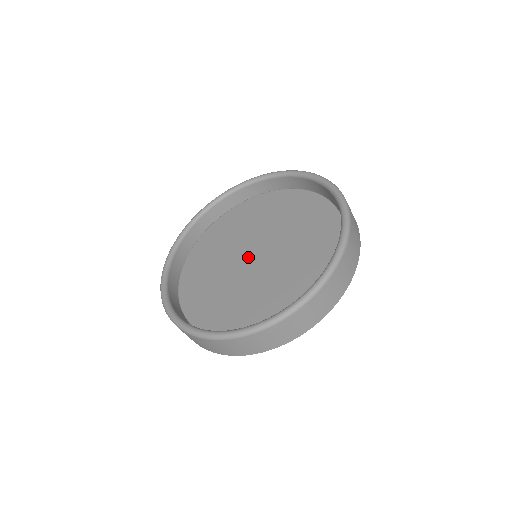
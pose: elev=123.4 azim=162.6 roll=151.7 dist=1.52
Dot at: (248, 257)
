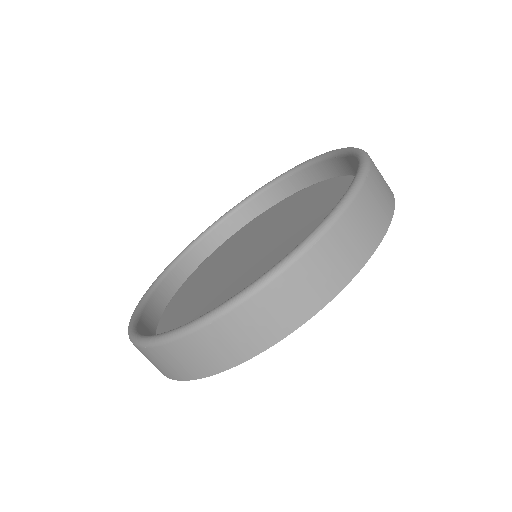
Dot at: (247, 256)
